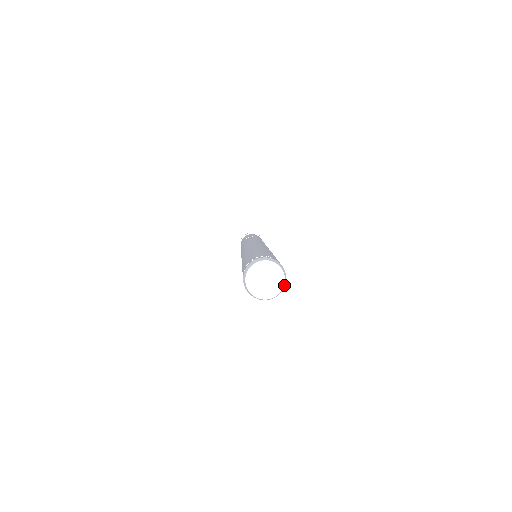
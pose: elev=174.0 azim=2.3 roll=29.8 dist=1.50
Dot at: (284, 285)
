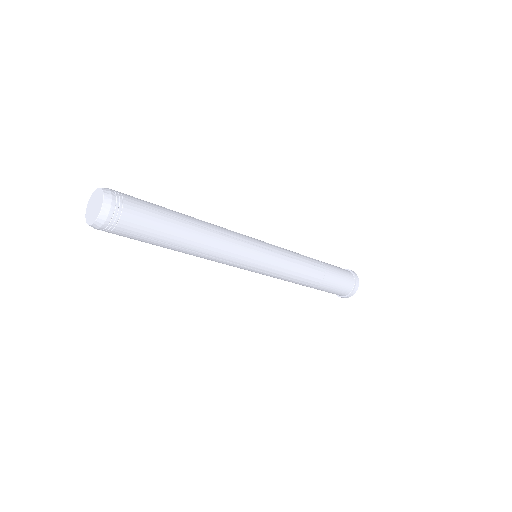
Dot at: (105, 199)
